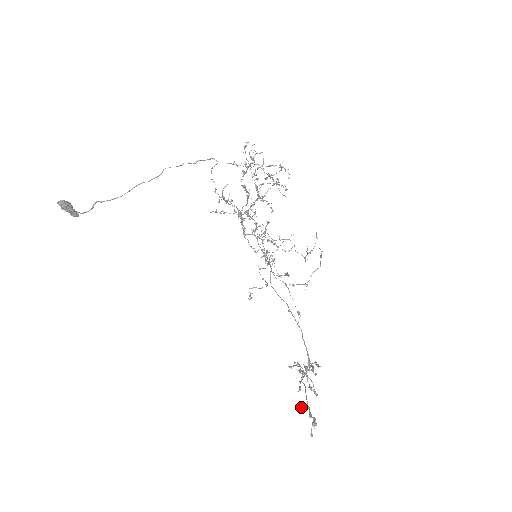
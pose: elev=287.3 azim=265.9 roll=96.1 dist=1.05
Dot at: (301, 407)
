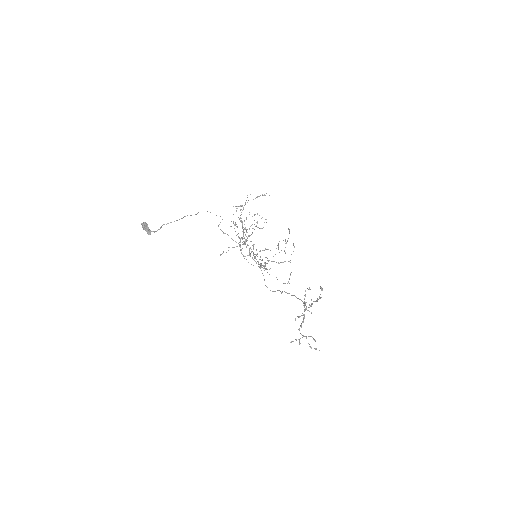
Dot at: (310, 305)
